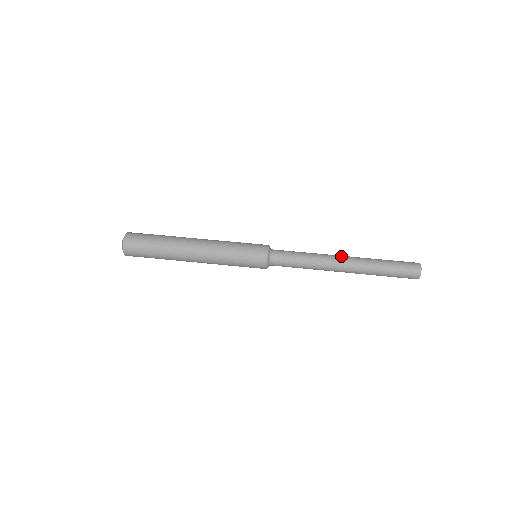
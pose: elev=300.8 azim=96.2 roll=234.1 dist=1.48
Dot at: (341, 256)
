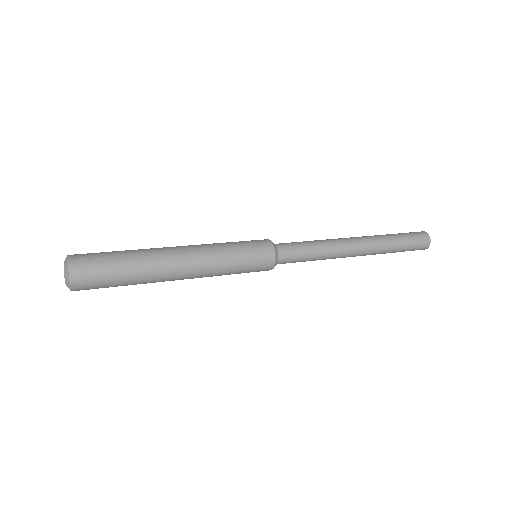
Dot at: occluded
